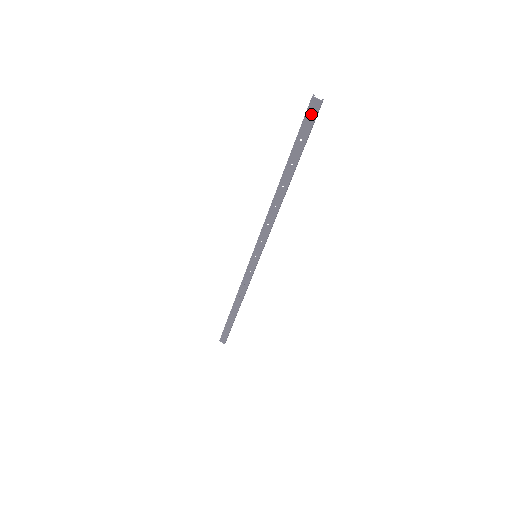
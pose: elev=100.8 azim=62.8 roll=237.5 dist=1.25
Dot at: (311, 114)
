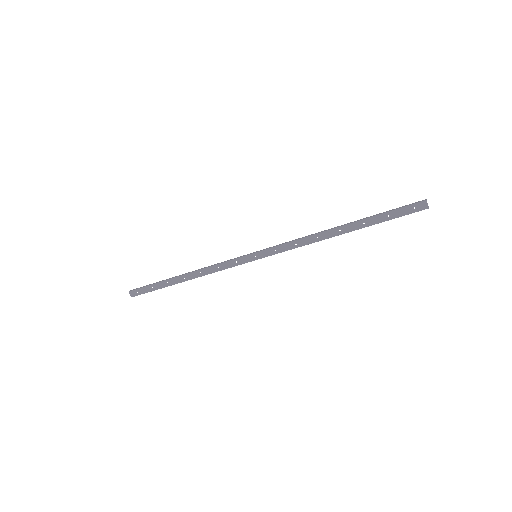
Dot at: occluded
